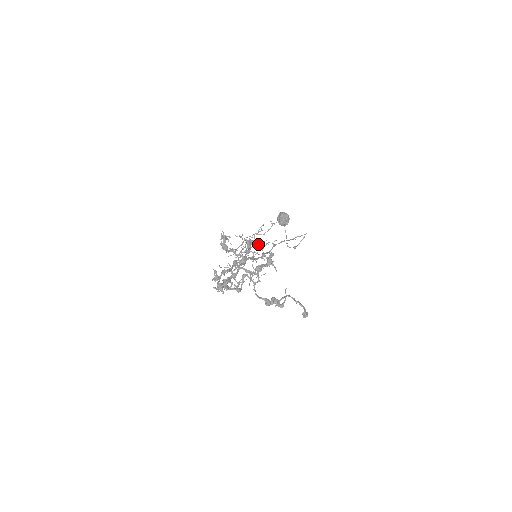
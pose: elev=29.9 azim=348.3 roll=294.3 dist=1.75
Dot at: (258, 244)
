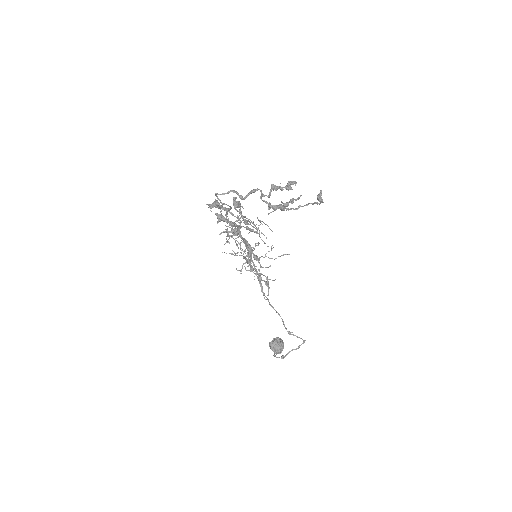
Dot at: occluded
